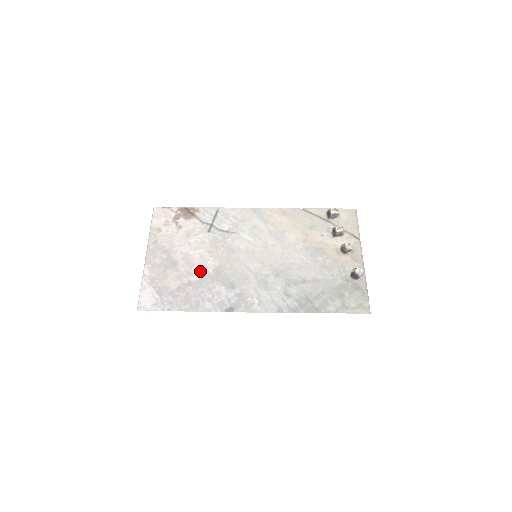
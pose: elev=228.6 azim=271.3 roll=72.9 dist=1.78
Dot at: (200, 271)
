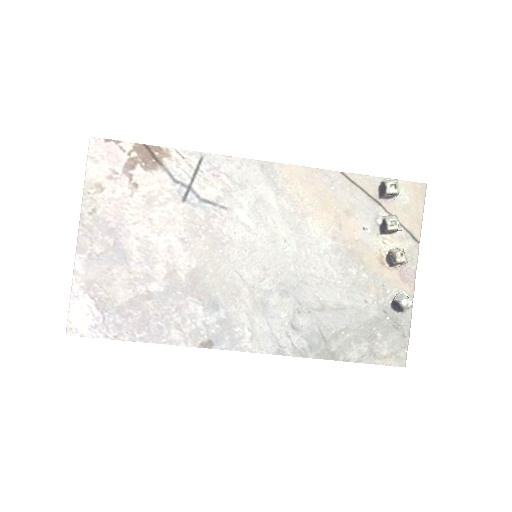
Dot at: (166, 275)
